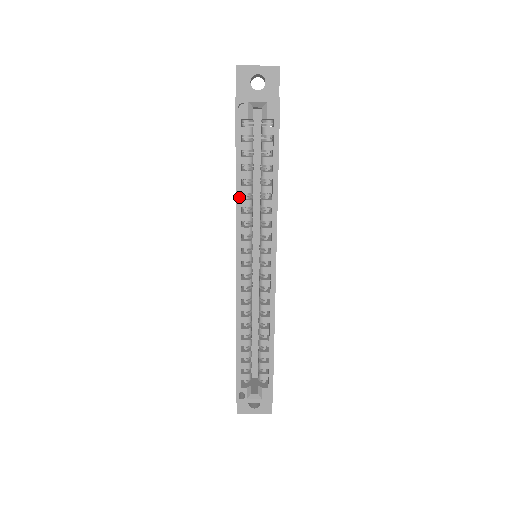
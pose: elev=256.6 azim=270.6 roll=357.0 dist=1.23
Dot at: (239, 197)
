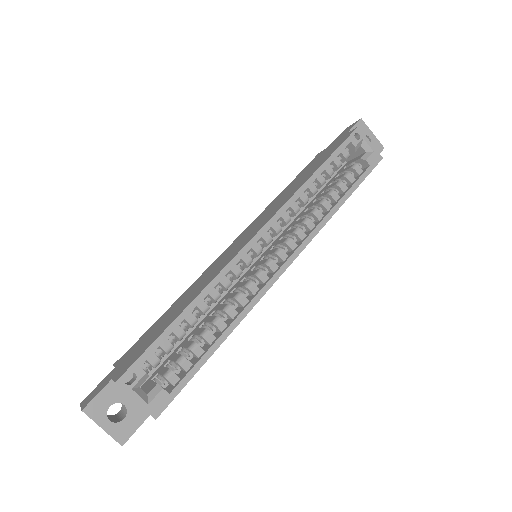
Dot at: (307, 186)
